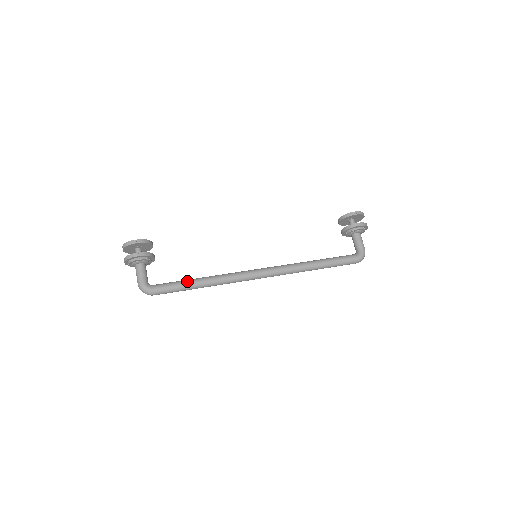
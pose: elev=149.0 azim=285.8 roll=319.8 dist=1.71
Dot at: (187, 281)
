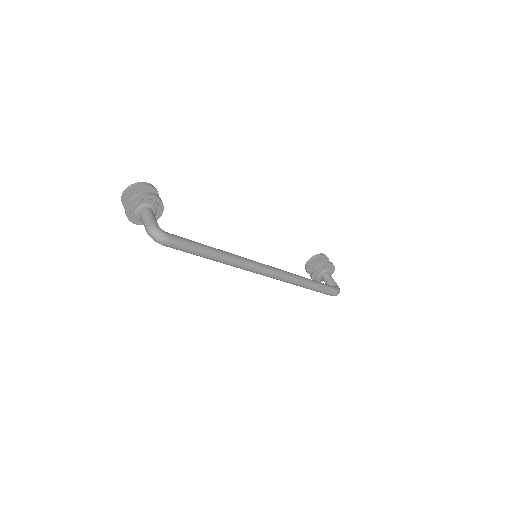
Dot at: occluded
